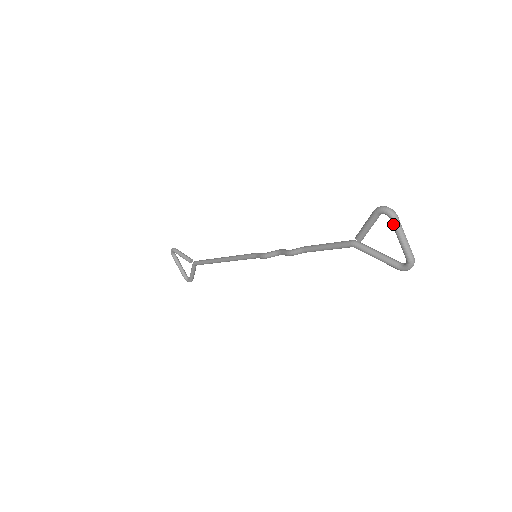
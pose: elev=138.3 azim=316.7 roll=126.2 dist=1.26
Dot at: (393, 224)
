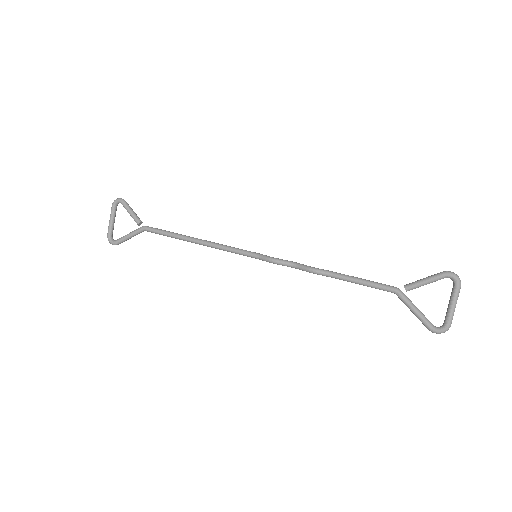
Dot at: (456, 290)
